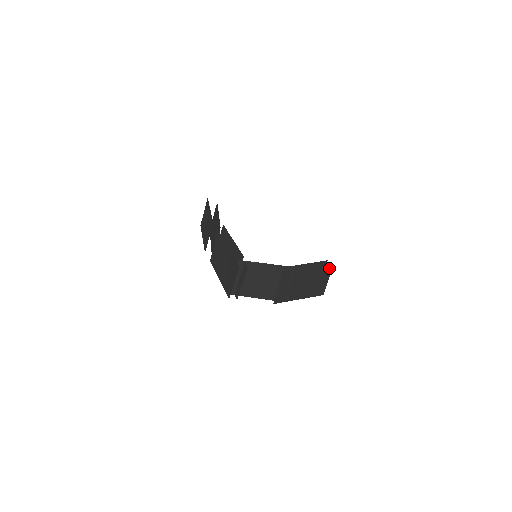
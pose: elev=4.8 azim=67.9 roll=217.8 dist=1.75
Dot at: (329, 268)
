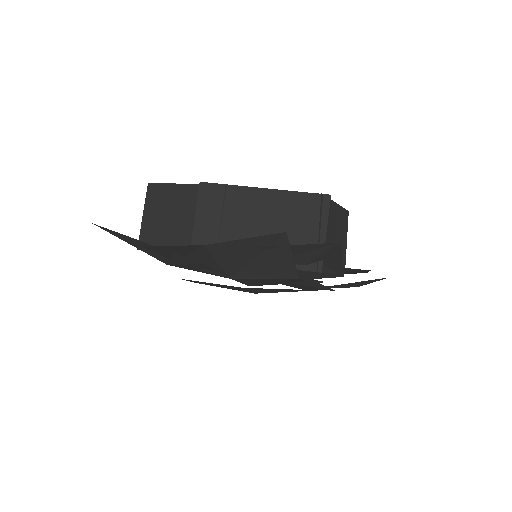
Dot at: (320, 202)
